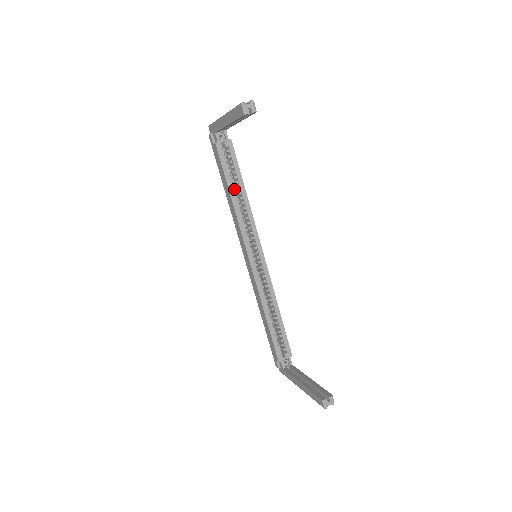
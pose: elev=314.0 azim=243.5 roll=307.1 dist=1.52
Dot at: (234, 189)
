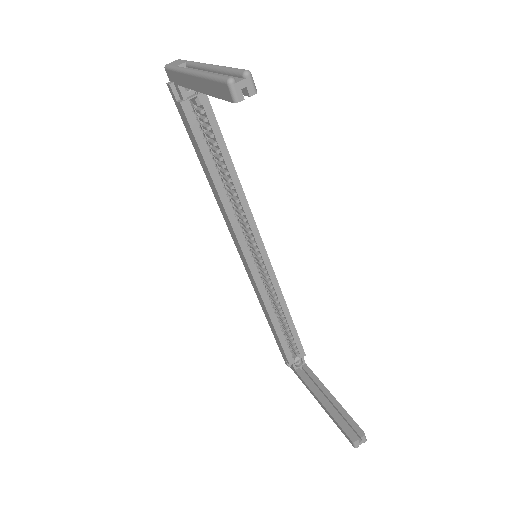
Dot at: (217, 170)
